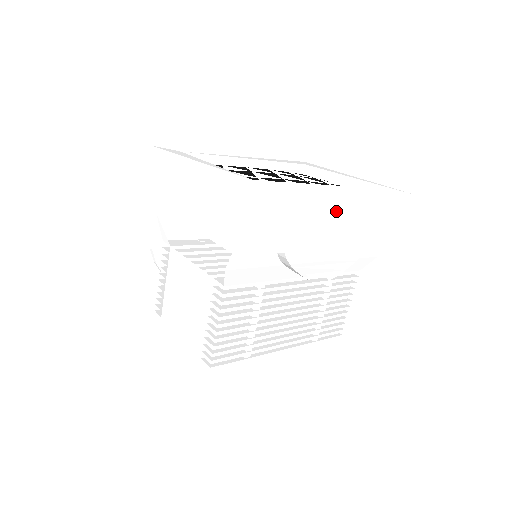
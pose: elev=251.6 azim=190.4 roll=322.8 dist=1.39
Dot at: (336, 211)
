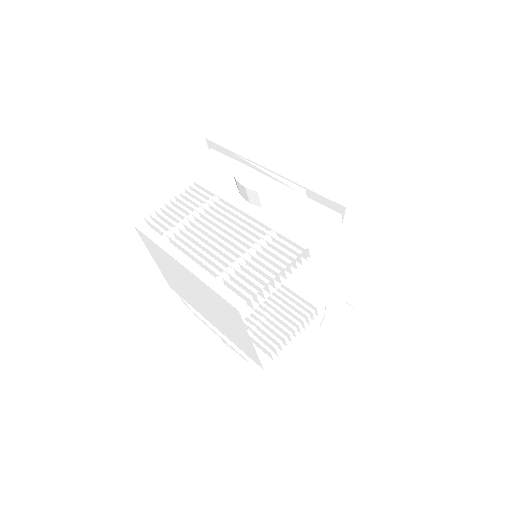
Dot at: (285, 149)
